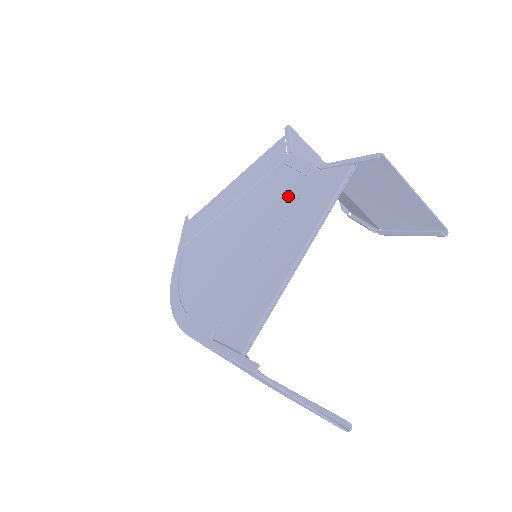
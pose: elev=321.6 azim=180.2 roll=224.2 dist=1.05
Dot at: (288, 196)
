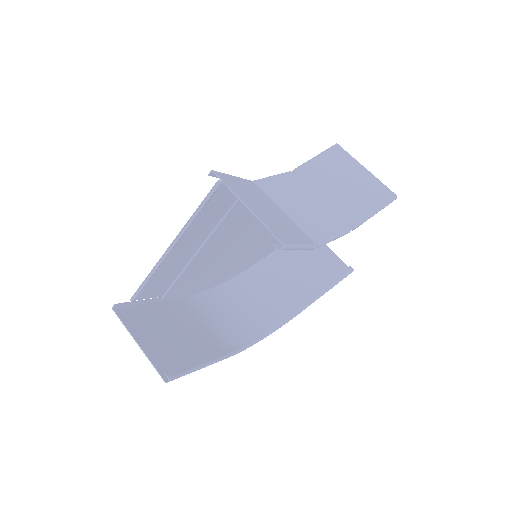
Dot at: (242, 206)
